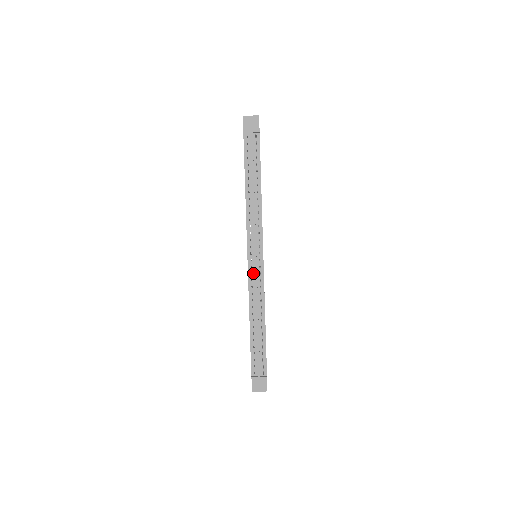
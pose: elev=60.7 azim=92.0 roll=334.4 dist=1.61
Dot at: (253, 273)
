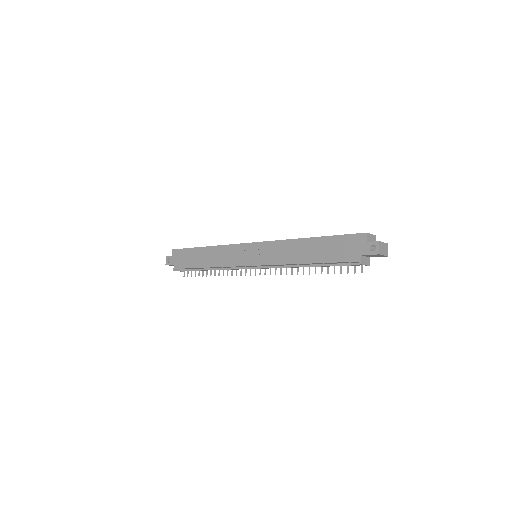
Dot at: (242, 267)
